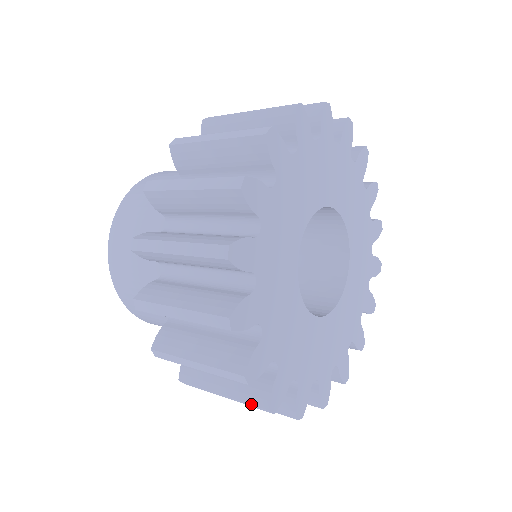
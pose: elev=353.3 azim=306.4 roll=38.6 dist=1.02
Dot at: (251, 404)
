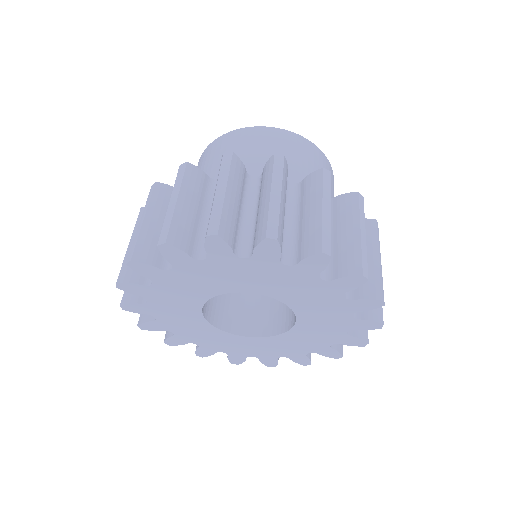
Dot at: occluded
